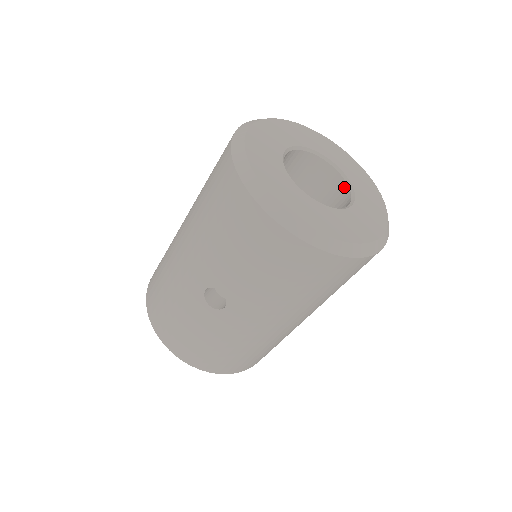
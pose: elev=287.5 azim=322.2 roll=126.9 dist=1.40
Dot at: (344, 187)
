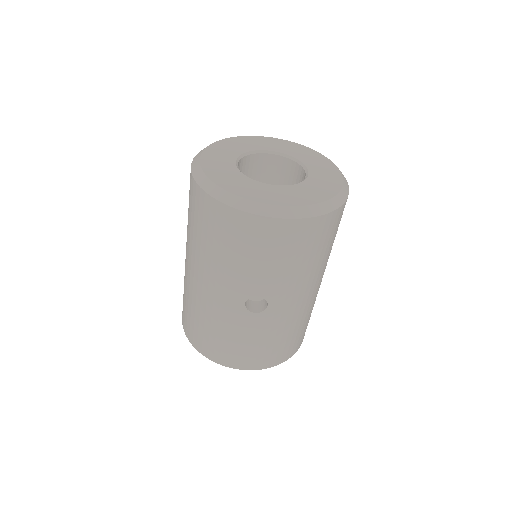
Dot at: (291, 163)
